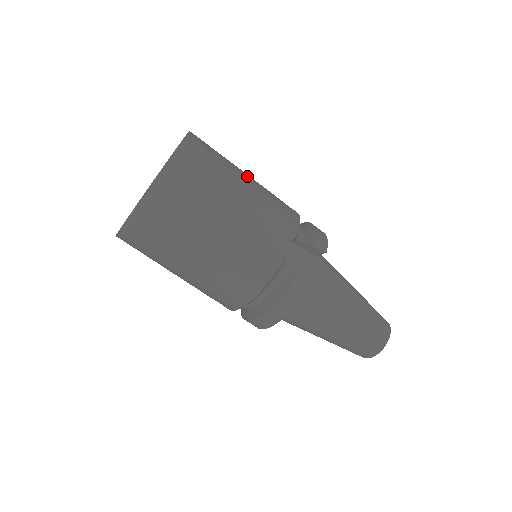
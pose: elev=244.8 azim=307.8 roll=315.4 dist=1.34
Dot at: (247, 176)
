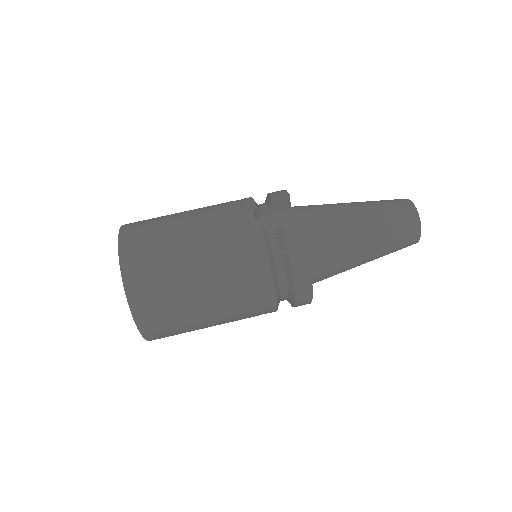
Dot at: occluded
